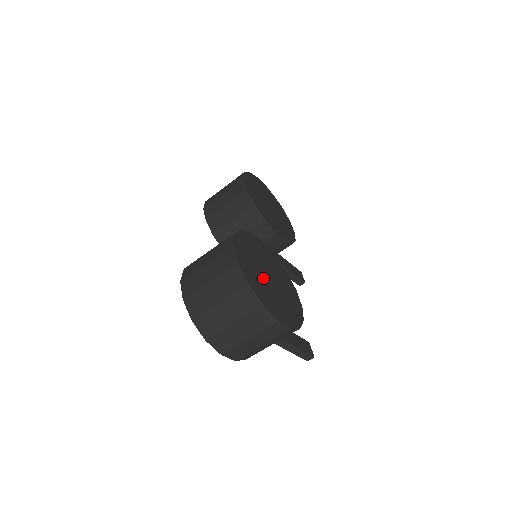
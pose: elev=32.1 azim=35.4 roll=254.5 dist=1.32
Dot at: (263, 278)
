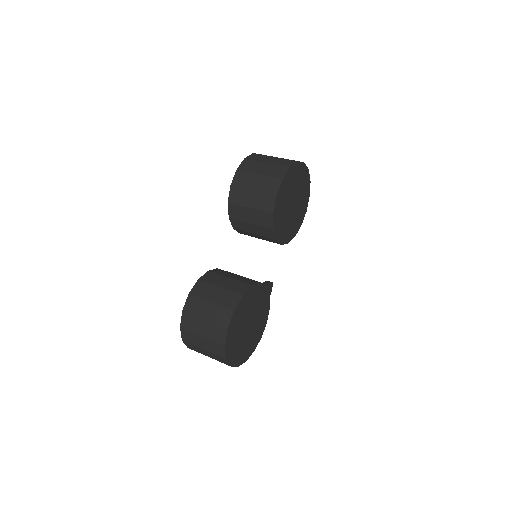
Dot at: (242, 334)
